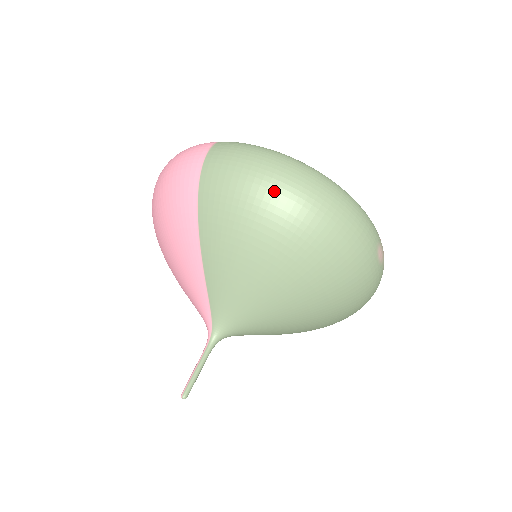
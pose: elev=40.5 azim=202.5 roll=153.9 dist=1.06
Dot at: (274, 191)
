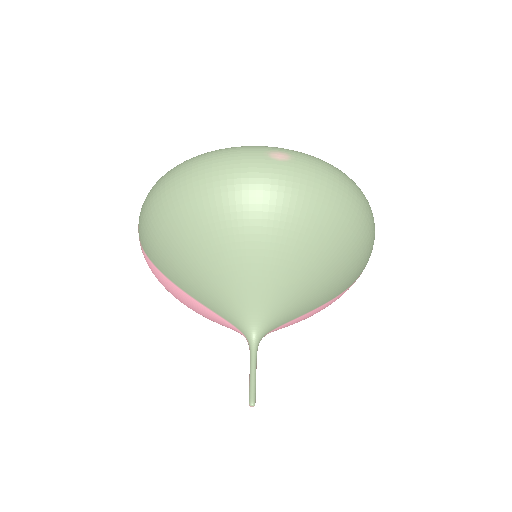
Dot at: (159, 207)
